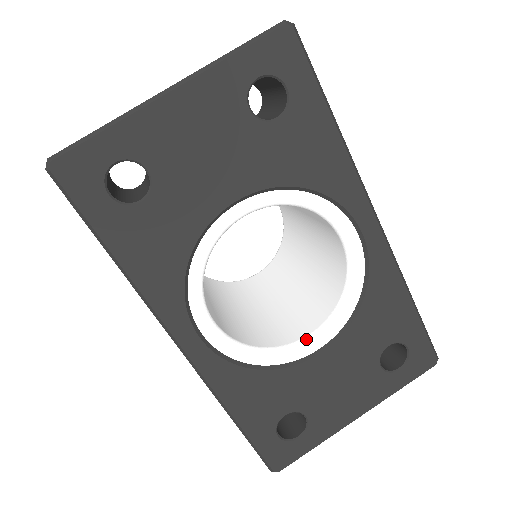
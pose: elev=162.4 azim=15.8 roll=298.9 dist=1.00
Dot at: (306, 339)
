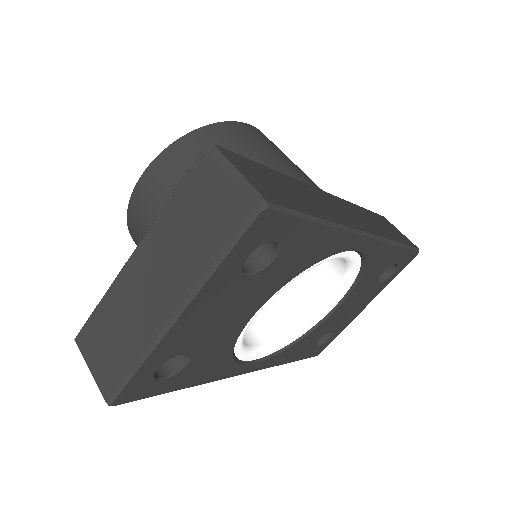
Dot at: (323, 308)
